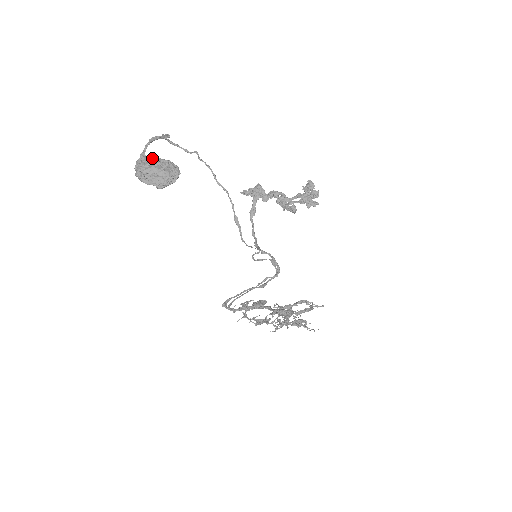
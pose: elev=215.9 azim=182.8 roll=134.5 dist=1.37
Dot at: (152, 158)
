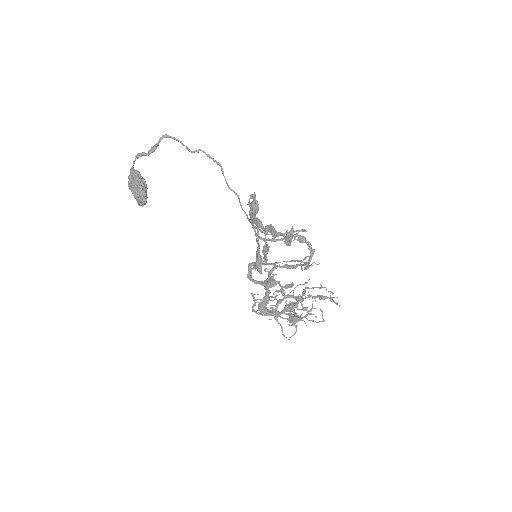
Dot at: (134, 178)
